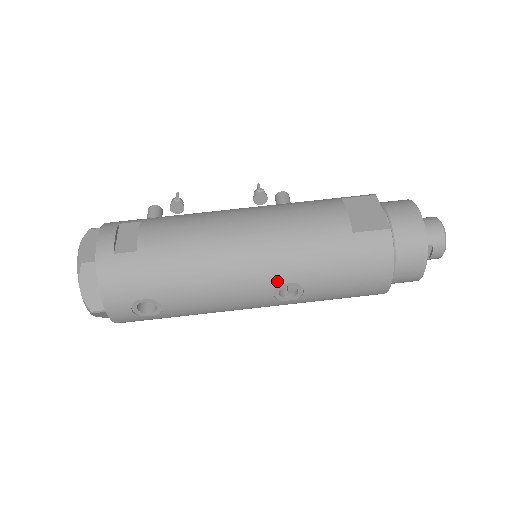
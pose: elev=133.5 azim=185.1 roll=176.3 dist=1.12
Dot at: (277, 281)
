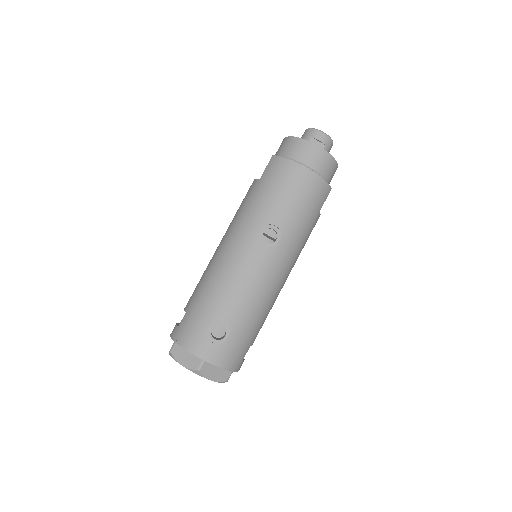
Dot at: (254, 237)
